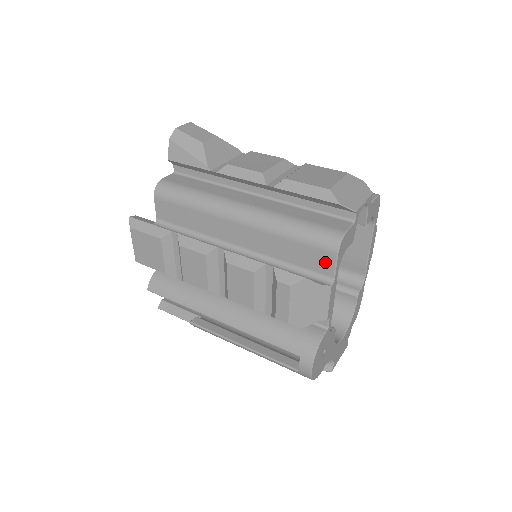
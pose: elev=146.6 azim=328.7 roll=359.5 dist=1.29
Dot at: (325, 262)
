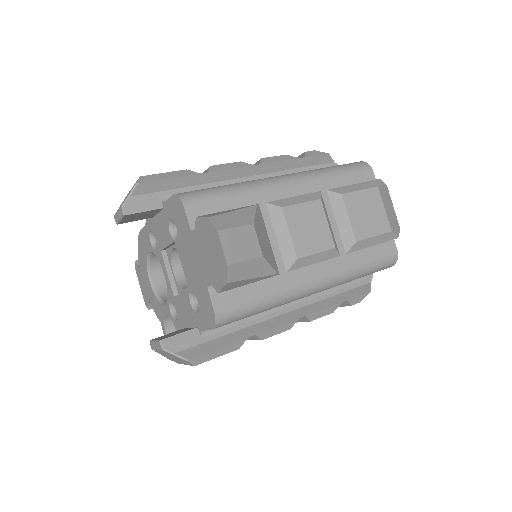
Dot at: occluded
